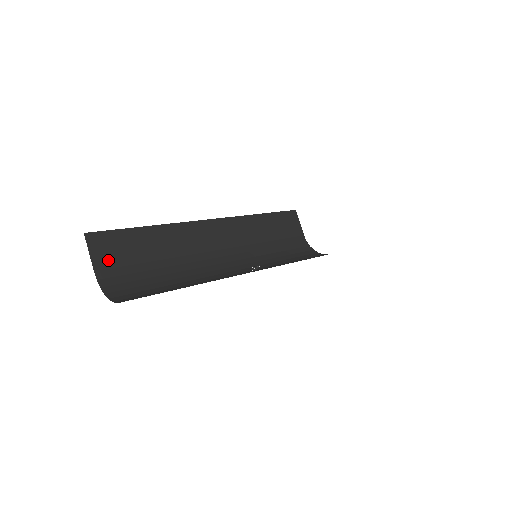
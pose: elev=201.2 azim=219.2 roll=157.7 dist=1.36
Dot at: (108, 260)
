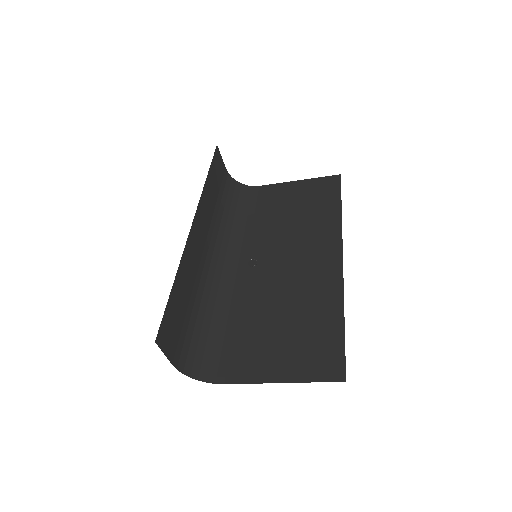
Dot at: (173, 344)
